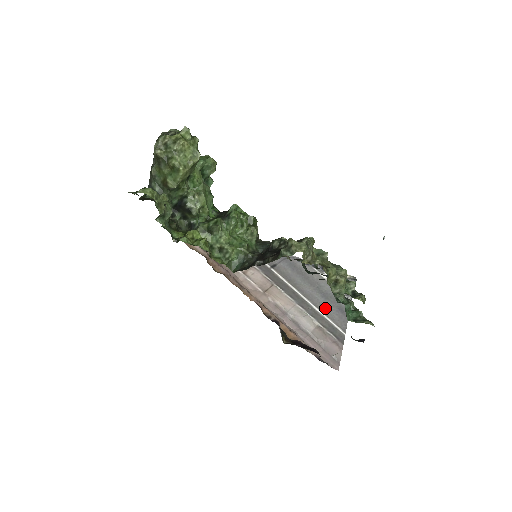
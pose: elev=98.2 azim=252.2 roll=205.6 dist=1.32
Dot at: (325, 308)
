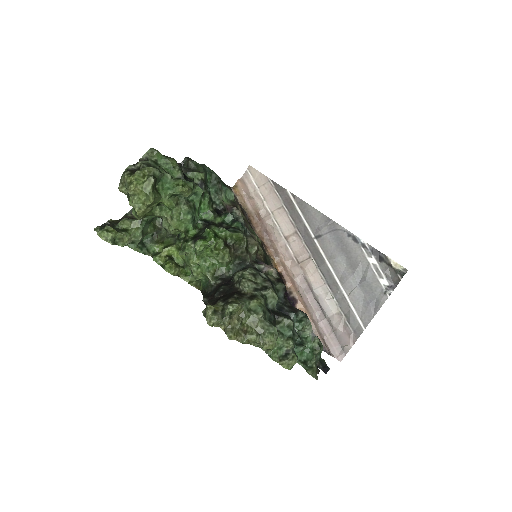
Dot at: (355, 296)
